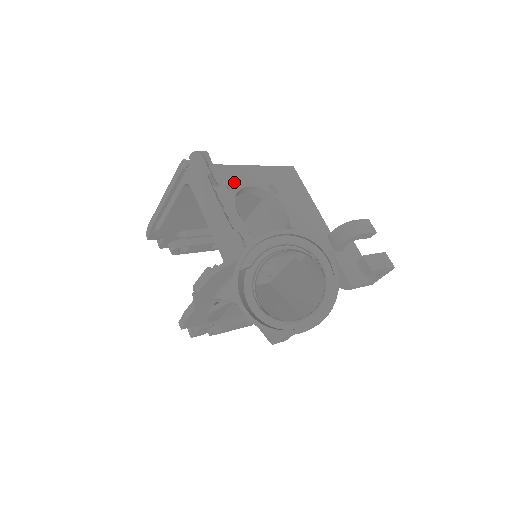
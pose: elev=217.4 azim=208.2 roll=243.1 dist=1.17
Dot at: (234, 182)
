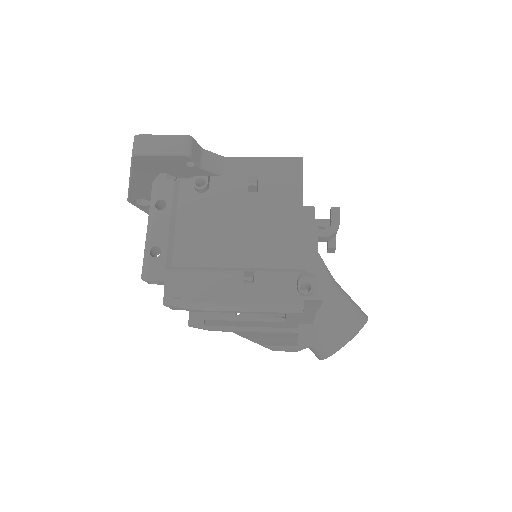
Dot at: occluded
